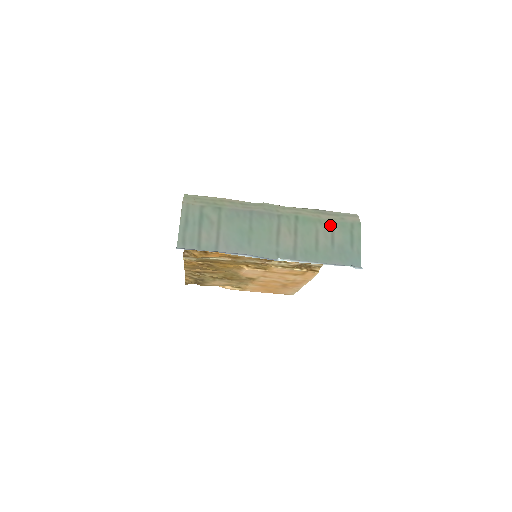
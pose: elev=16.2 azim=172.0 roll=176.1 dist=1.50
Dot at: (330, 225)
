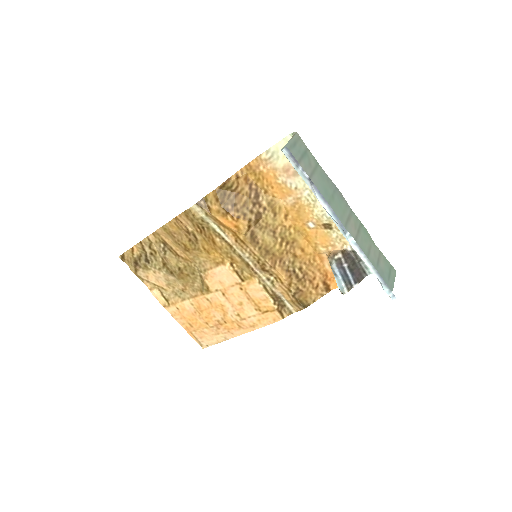
Dot at: (379, 251)
